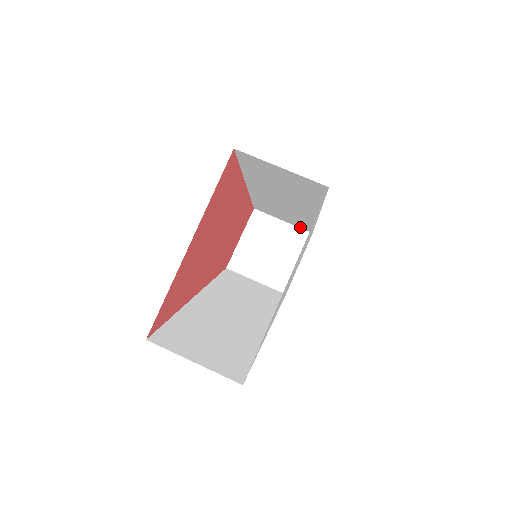
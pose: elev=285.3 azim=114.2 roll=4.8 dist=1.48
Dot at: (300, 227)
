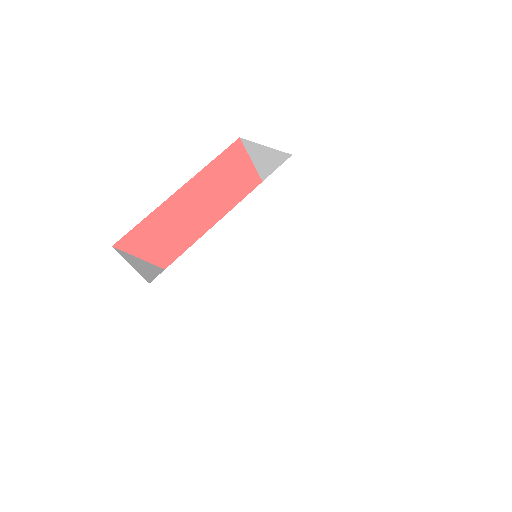
Dot at: occluded
